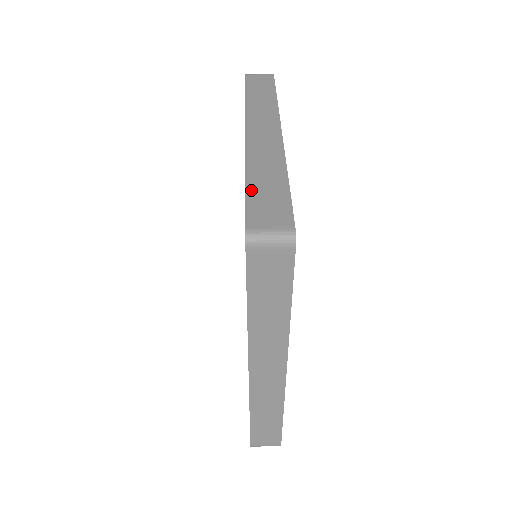
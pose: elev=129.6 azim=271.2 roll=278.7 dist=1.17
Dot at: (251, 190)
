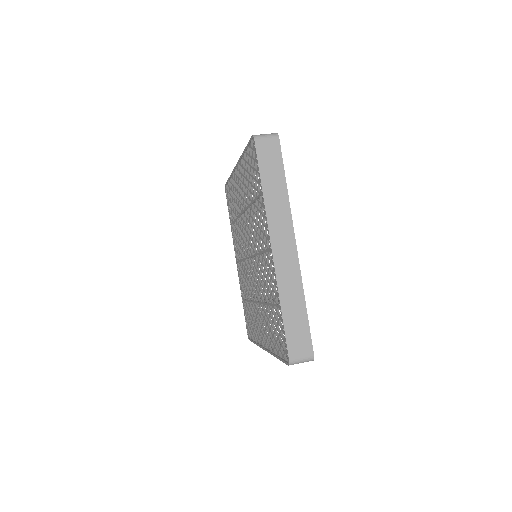
Dot at: occluded
